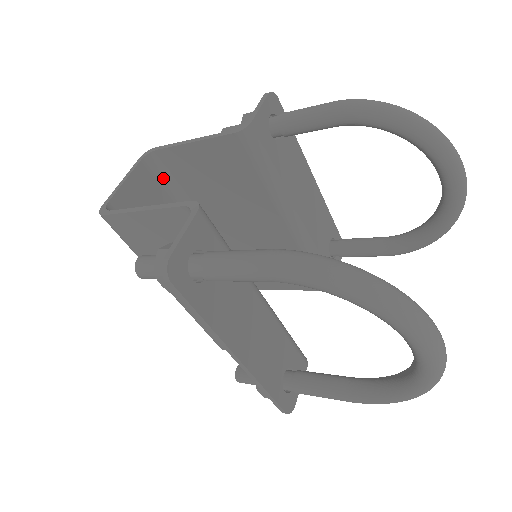
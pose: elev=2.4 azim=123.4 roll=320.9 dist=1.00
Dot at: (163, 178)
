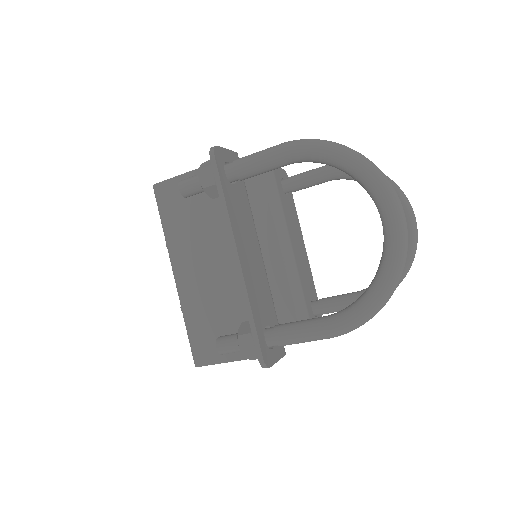
Dot at: occluded
